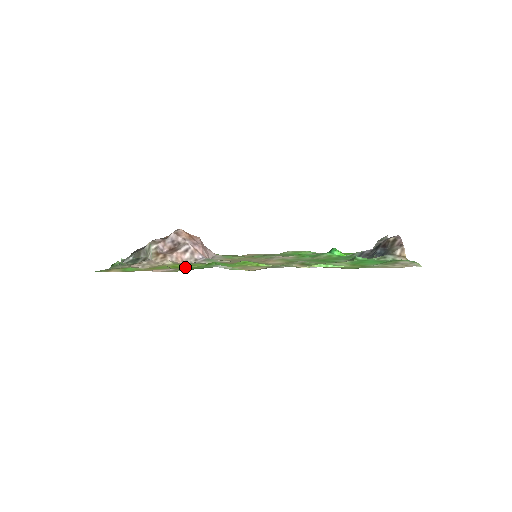
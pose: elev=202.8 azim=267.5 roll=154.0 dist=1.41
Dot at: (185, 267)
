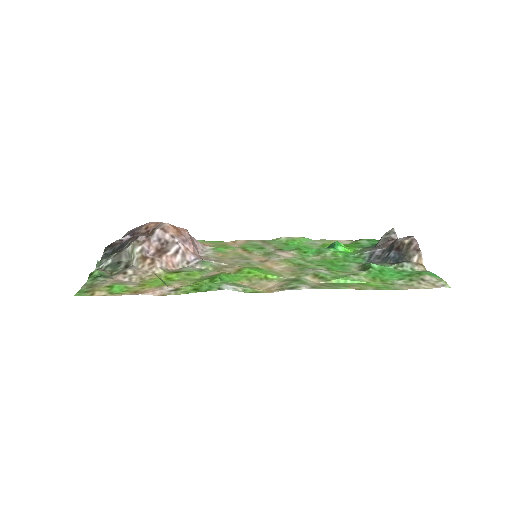
Dot at: (182, 280)
